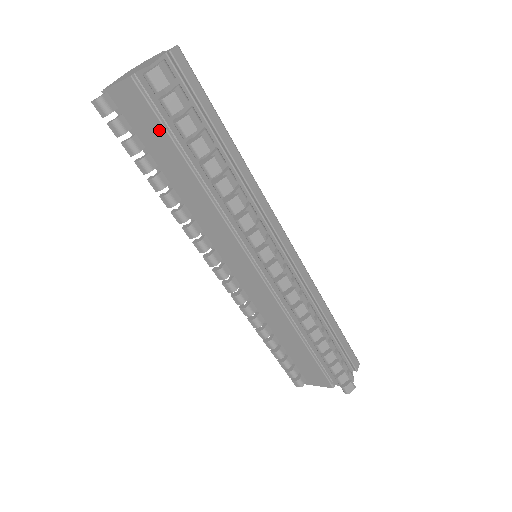
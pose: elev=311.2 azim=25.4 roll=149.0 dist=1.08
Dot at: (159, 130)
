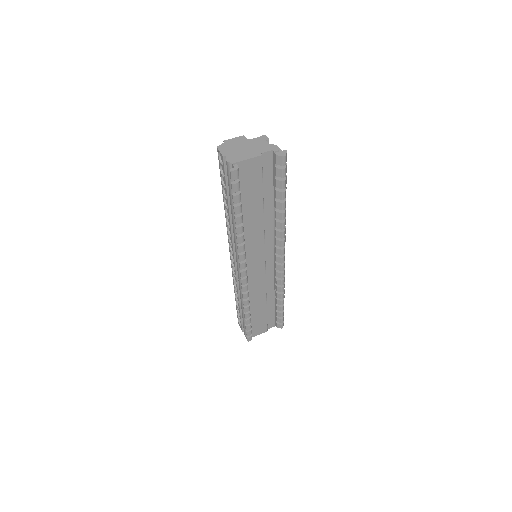
Dot at: (258, 185)
